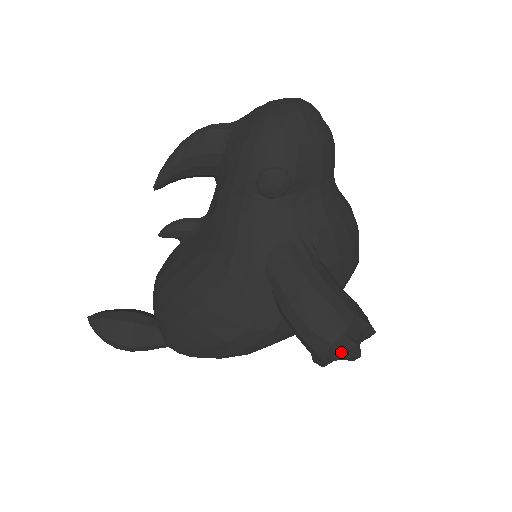
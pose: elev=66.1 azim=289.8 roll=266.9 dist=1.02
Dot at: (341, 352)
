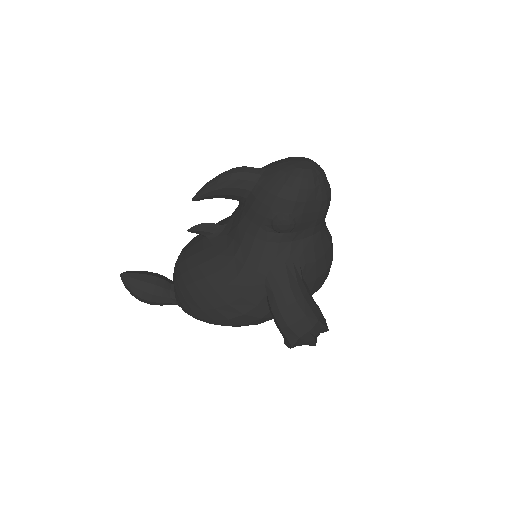
Dot at: (304, 342)
